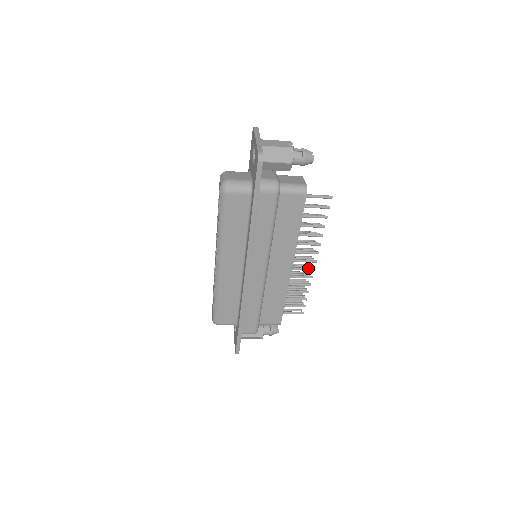
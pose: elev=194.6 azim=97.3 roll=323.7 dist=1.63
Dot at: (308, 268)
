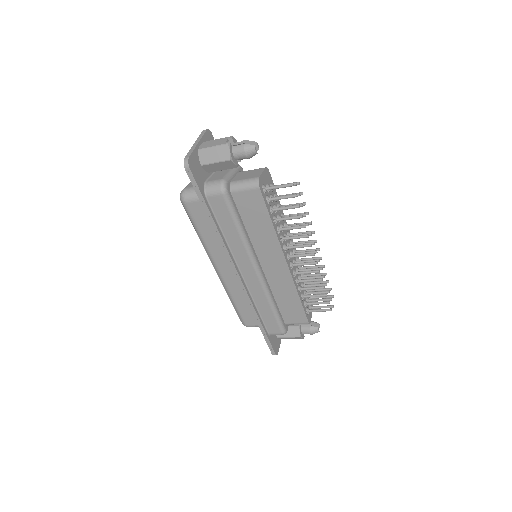
Dot at: (309, 262)
